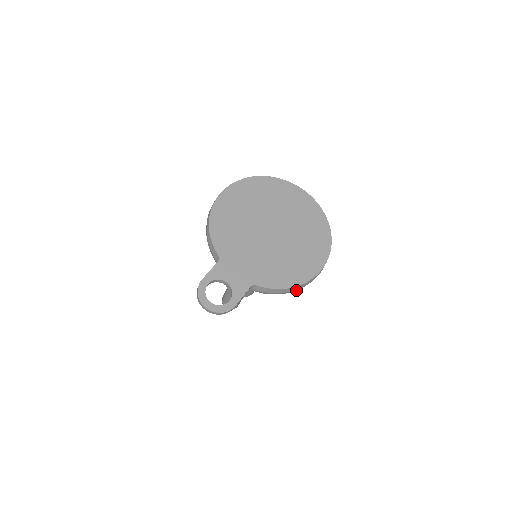
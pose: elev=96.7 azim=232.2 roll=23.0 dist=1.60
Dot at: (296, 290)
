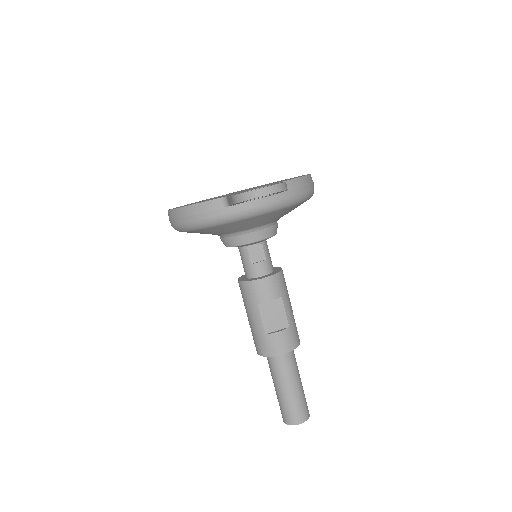
Dot at: (312, 189)
